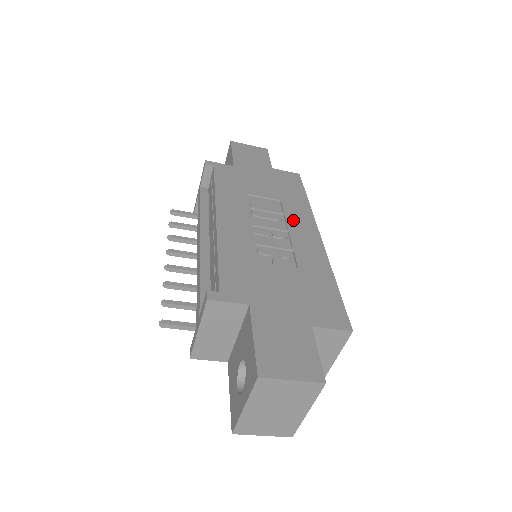
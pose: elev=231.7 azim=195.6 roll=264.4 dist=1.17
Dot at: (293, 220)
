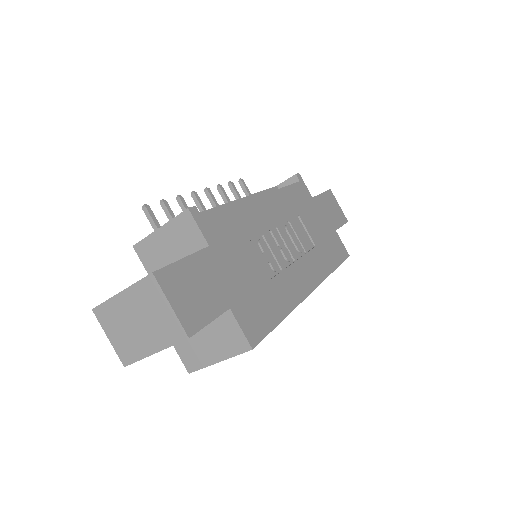
Dot at: (307, 262)
